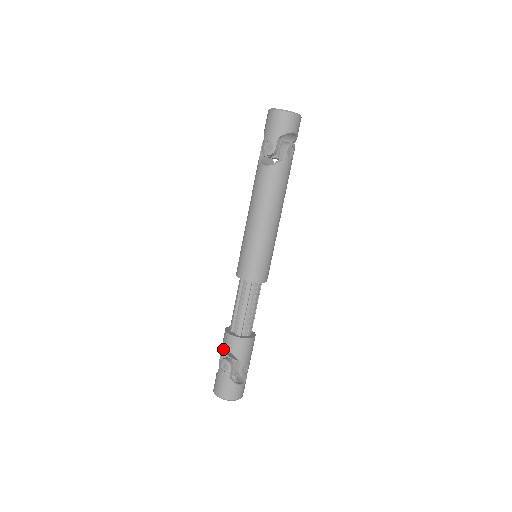
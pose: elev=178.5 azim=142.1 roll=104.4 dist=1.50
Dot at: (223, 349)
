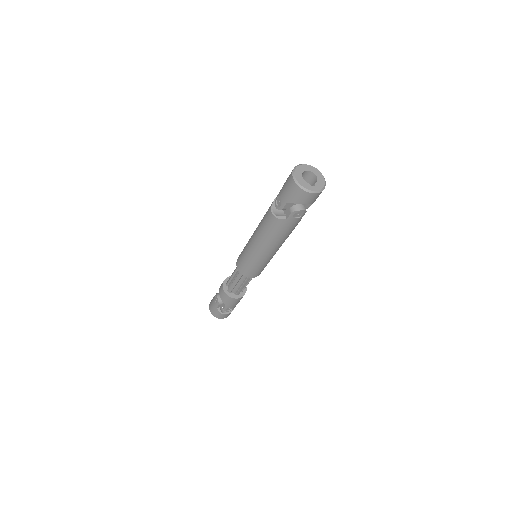
Dot at: (219, 290)
